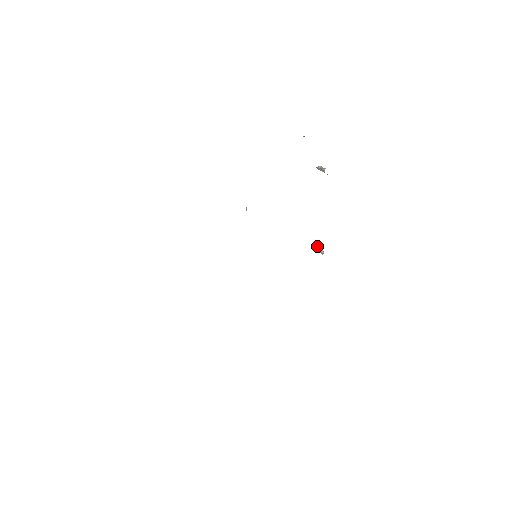
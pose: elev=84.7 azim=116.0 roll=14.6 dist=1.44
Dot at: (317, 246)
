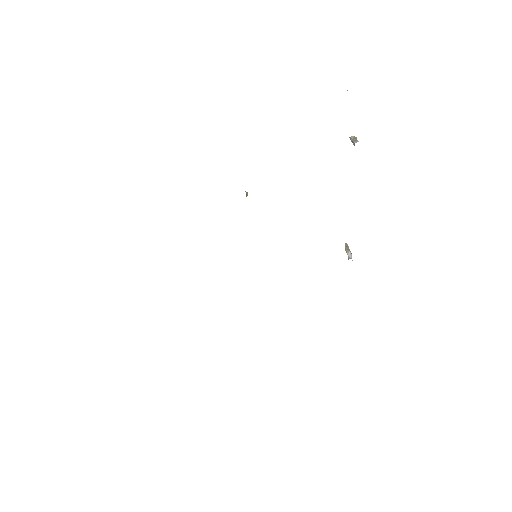
Dot at: (345, 244)
